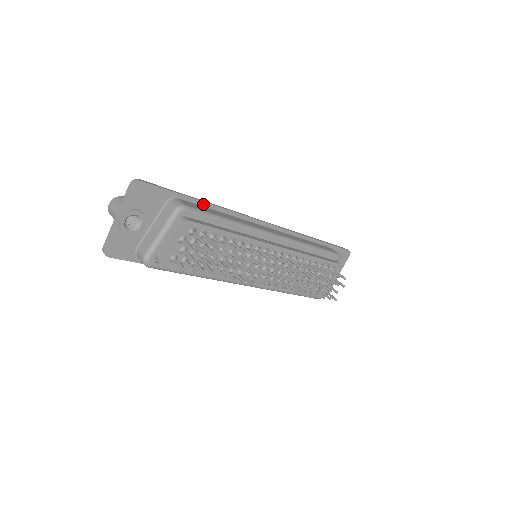
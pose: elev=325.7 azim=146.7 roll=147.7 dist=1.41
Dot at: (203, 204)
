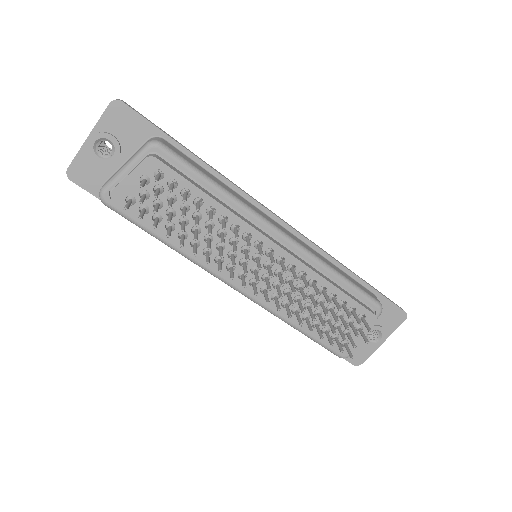
Dot at: (196, 159)
